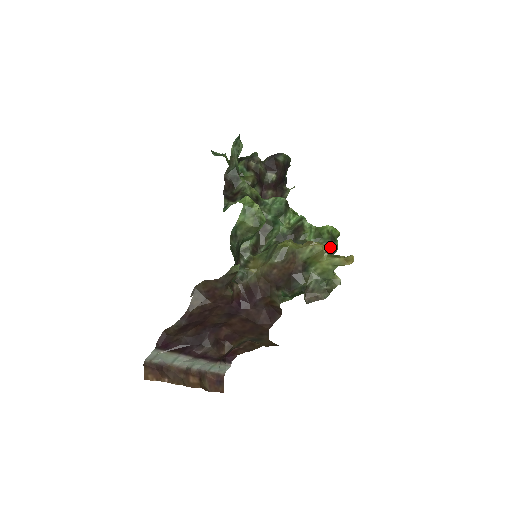
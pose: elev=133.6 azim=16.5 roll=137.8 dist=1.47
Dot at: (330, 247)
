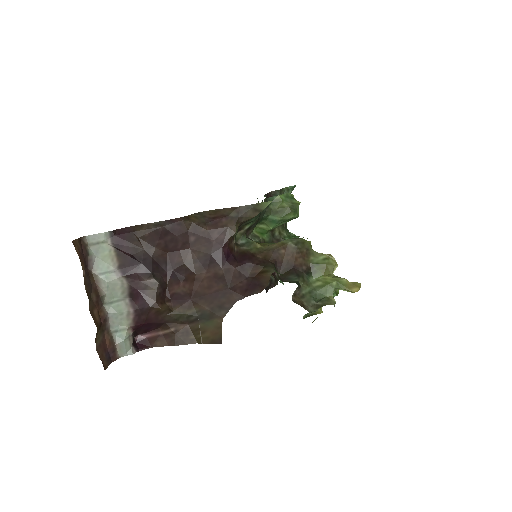
Dot at: occluded
